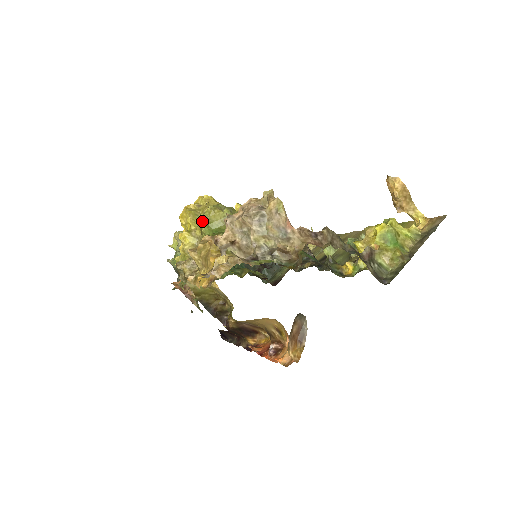
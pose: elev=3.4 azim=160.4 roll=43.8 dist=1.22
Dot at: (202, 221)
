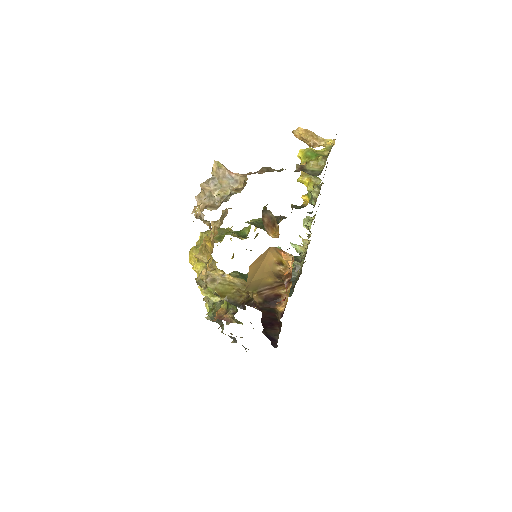
Dot at: (200, 245)
